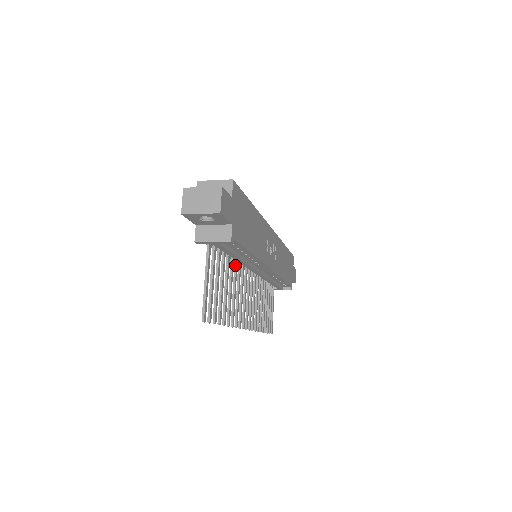
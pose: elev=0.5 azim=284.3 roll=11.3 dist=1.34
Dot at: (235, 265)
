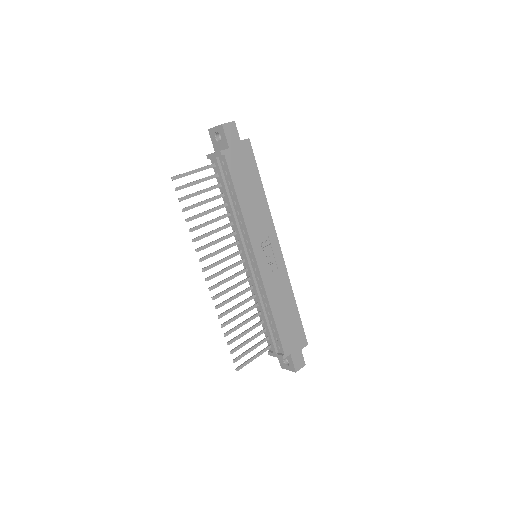
Dot at: (230, 223)
